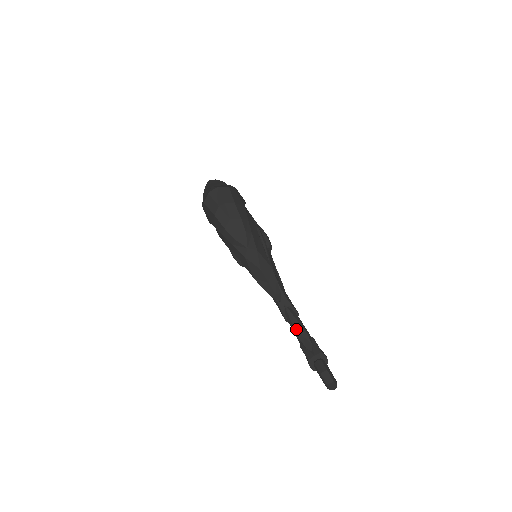
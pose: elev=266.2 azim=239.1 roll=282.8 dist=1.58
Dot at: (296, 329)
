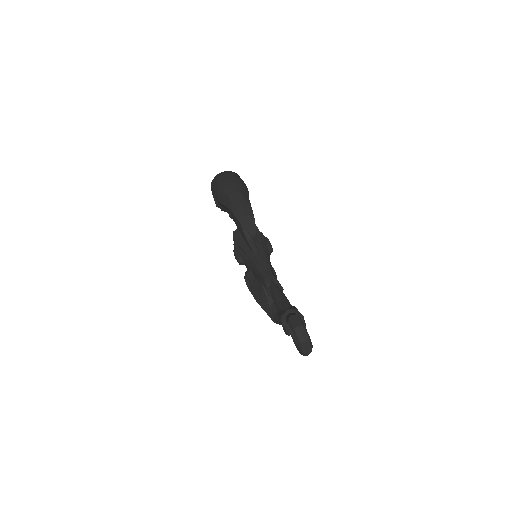
Dot at: (276, 297)
